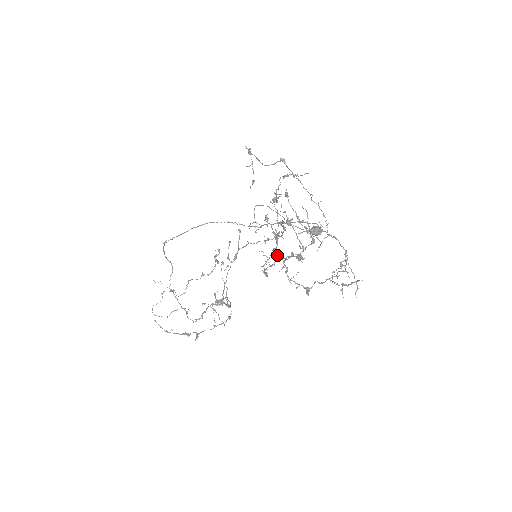
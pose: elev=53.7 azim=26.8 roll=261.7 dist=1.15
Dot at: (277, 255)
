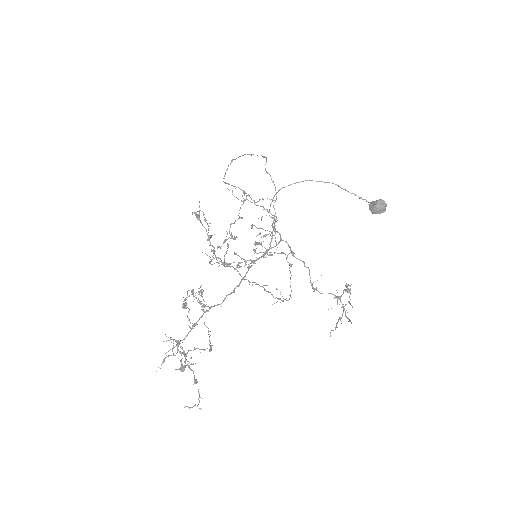
Dot at: (177, 351)
